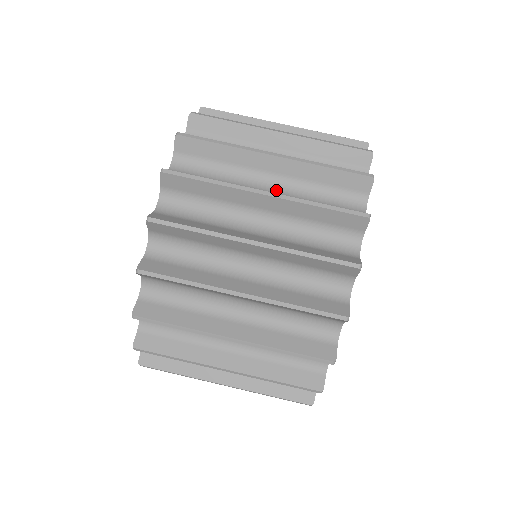
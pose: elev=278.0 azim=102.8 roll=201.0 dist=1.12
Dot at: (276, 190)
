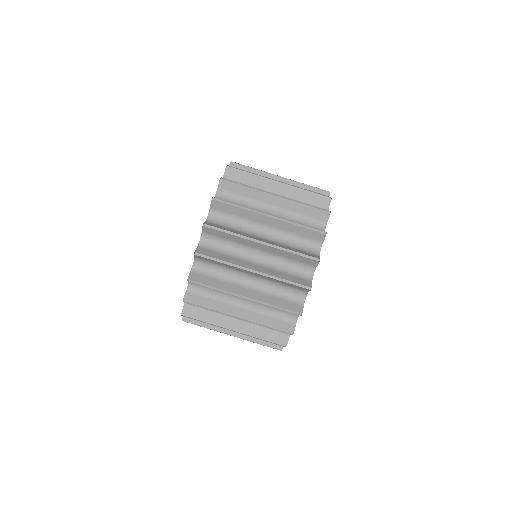
Dot at: (269, 236)
